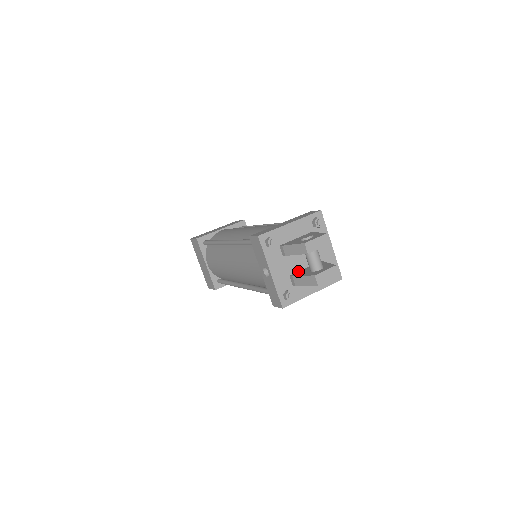
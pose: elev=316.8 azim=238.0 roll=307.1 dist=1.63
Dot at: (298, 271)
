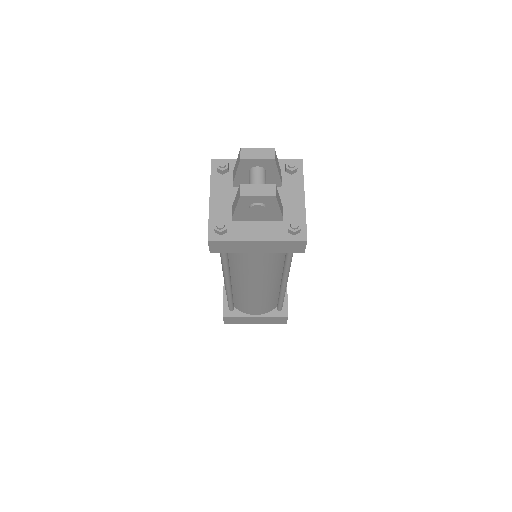
Dot at: occluded
